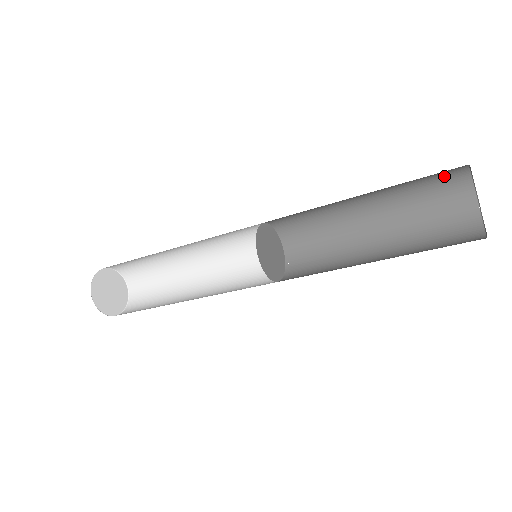
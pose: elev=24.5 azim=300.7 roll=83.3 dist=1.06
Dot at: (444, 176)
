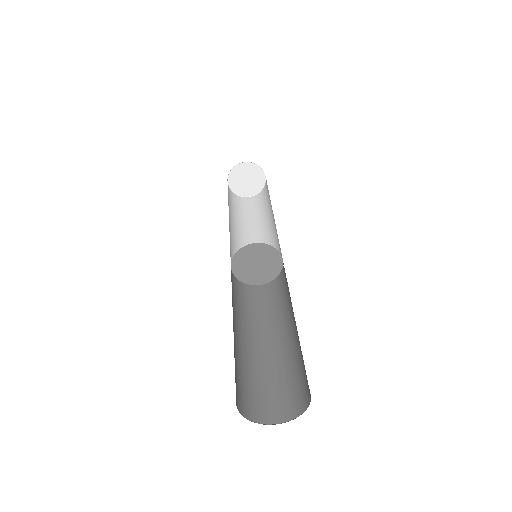
Dot at: occluded
